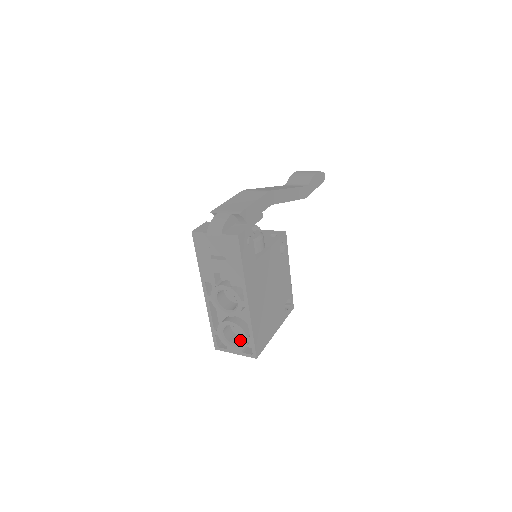
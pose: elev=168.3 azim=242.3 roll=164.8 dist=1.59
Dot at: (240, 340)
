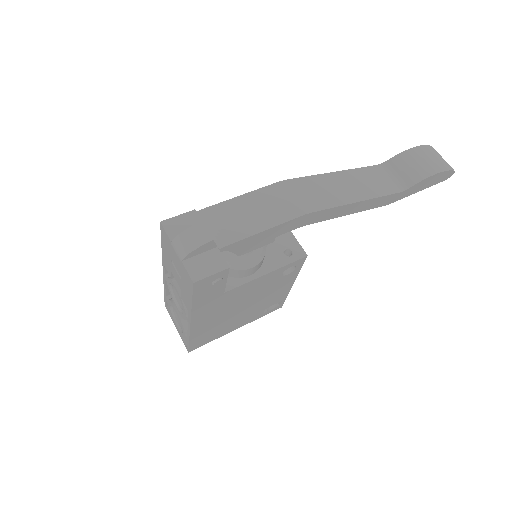
Dot at: occluded
